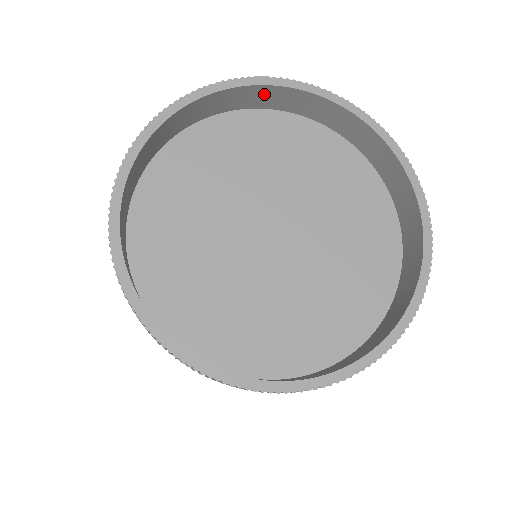
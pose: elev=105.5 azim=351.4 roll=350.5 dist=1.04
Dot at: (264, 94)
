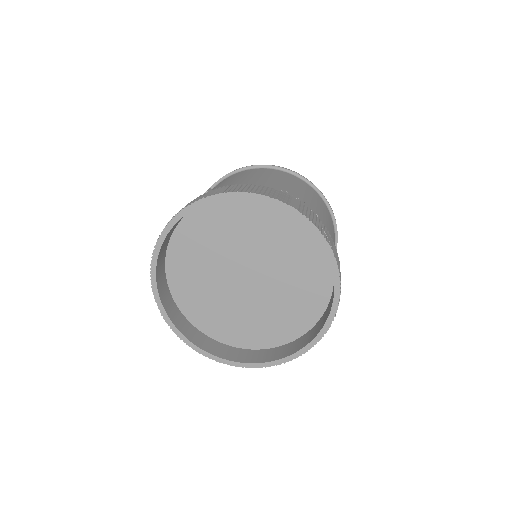
Dot at: occluded
